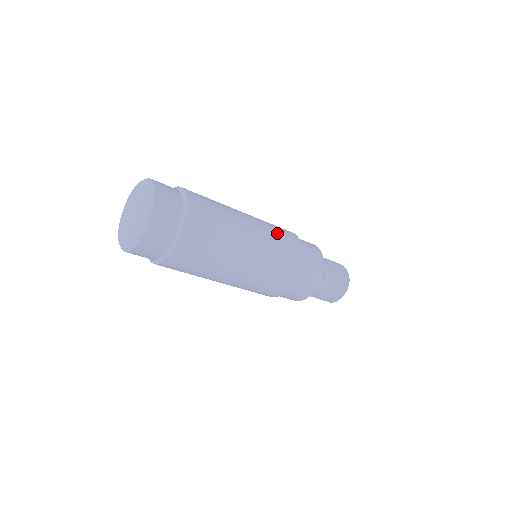
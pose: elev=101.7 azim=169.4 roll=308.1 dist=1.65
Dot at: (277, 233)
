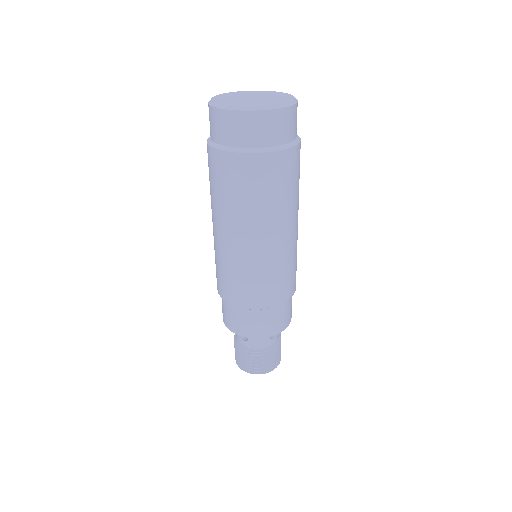
Dot at: occluded
